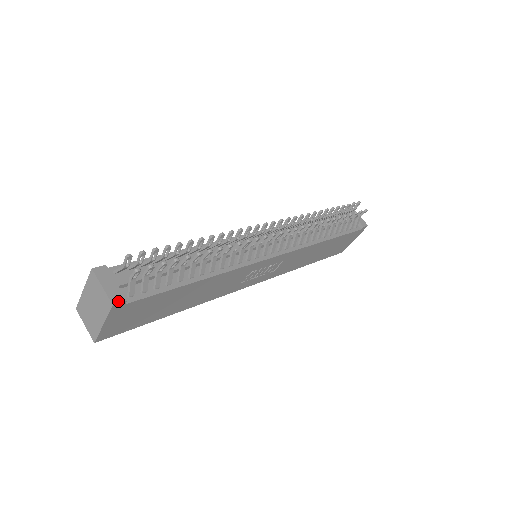
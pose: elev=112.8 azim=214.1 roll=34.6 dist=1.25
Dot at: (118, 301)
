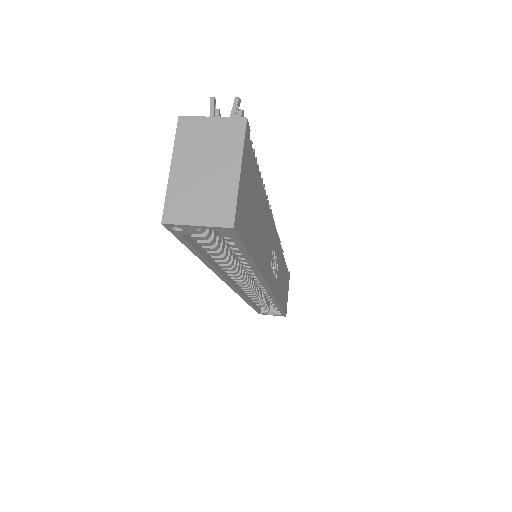
Dot at: (245, 123)
